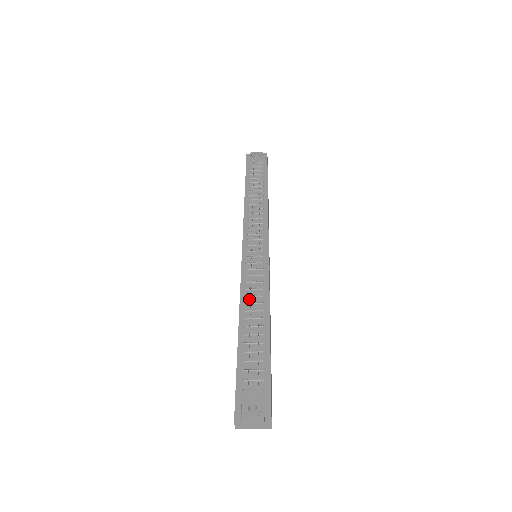
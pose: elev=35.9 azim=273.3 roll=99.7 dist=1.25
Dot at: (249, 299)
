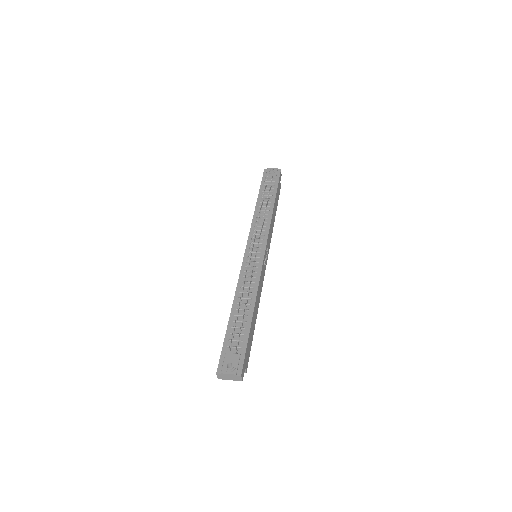
Dot at: (243, 289)
